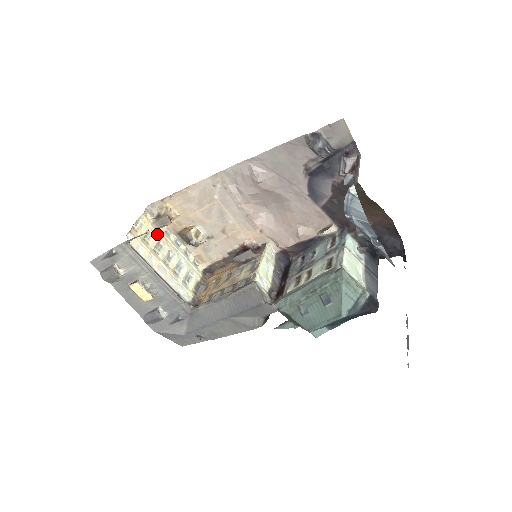
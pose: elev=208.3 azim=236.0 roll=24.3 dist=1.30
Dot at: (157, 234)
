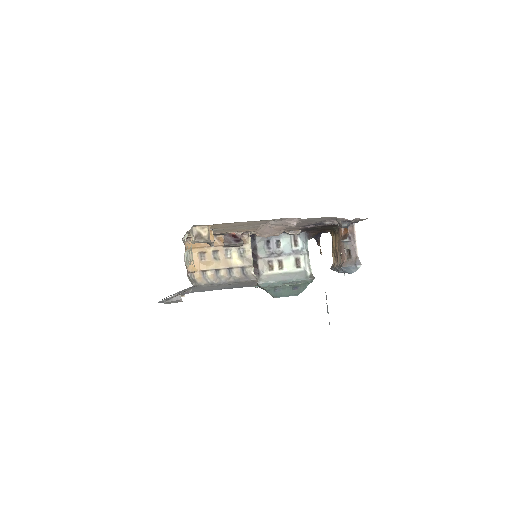
Dot at: occluded
